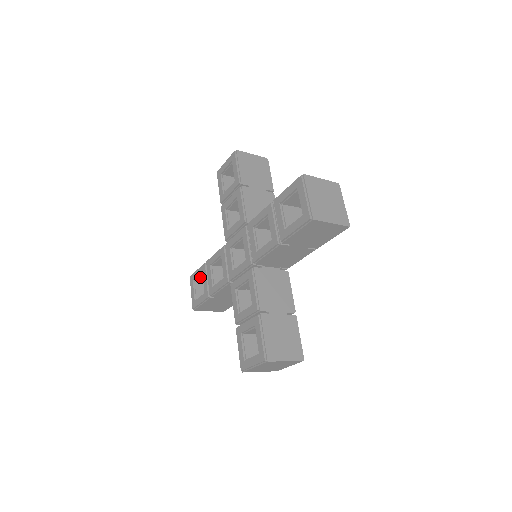
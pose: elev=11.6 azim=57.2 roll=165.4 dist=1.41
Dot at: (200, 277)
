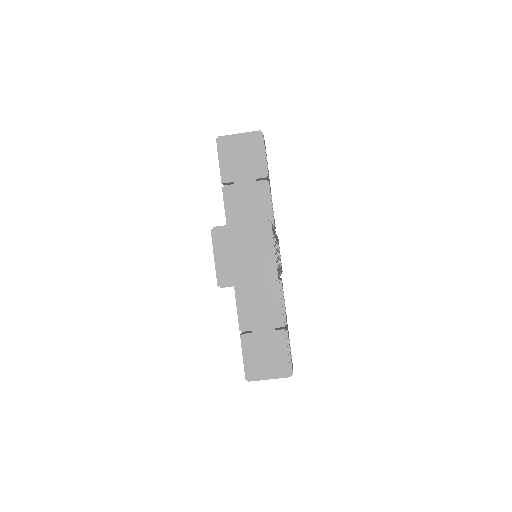
Dot at: occluded
